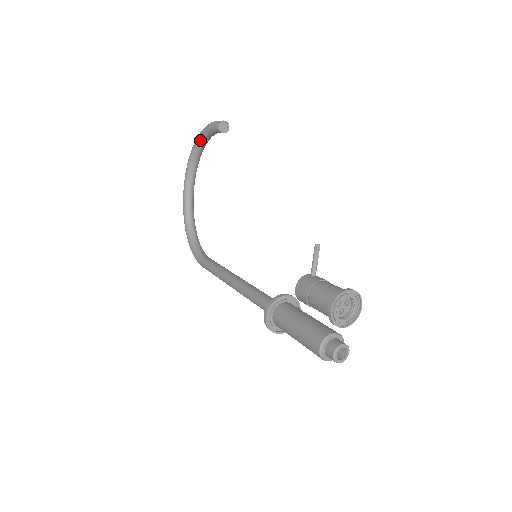
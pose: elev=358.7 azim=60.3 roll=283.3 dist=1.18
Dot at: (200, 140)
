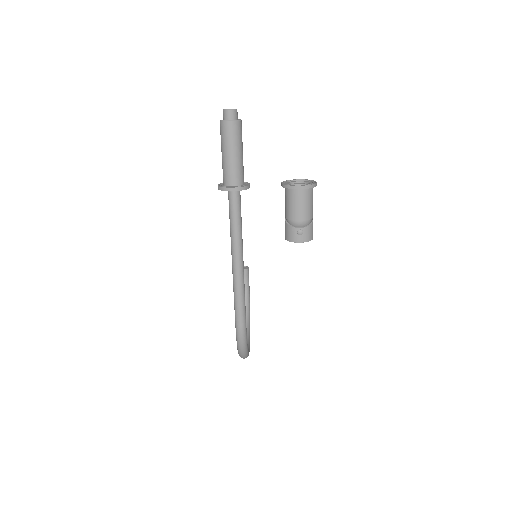
Dot at: occluded
